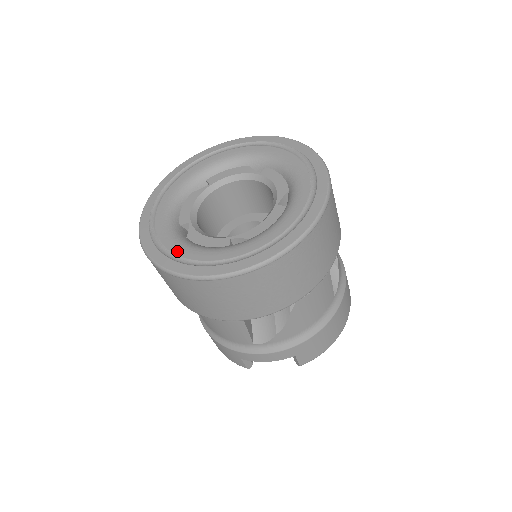
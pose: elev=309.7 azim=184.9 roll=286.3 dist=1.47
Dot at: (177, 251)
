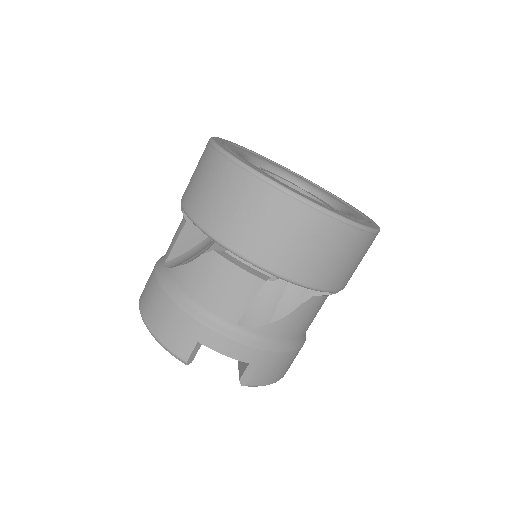
Dot at: (266, 173)
